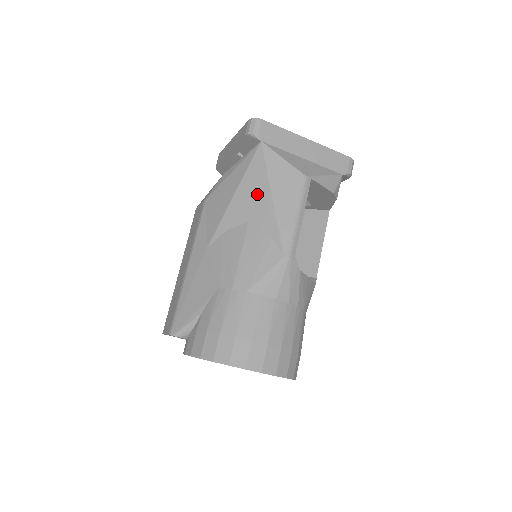
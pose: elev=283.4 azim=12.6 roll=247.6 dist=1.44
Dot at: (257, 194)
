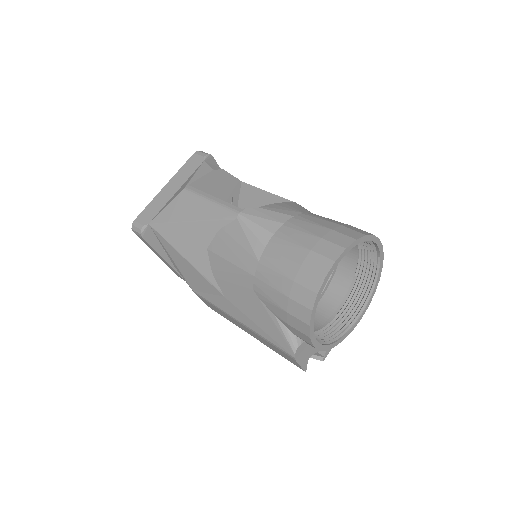
Dot at: (186, 236)
